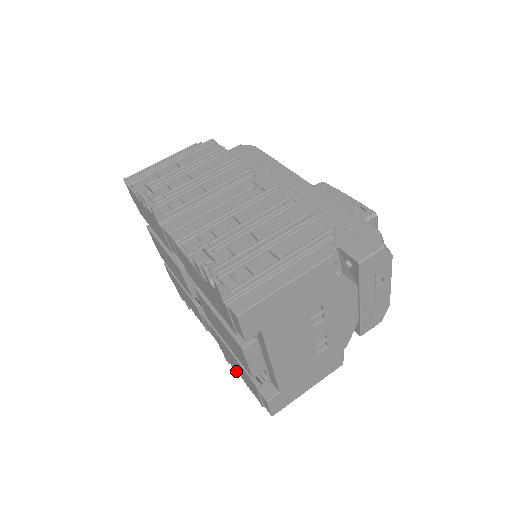
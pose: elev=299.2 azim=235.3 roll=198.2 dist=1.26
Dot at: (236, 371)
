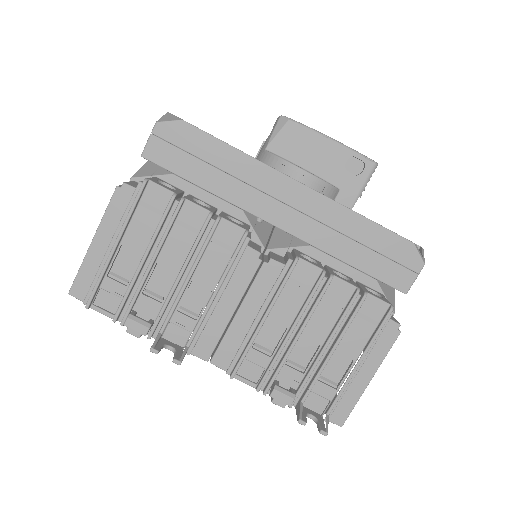
Dot at: occluded
